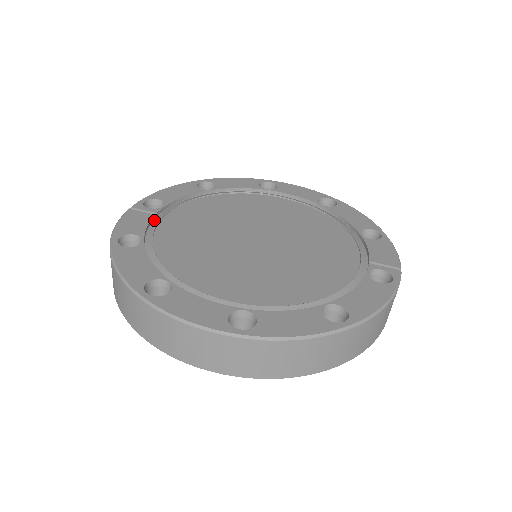
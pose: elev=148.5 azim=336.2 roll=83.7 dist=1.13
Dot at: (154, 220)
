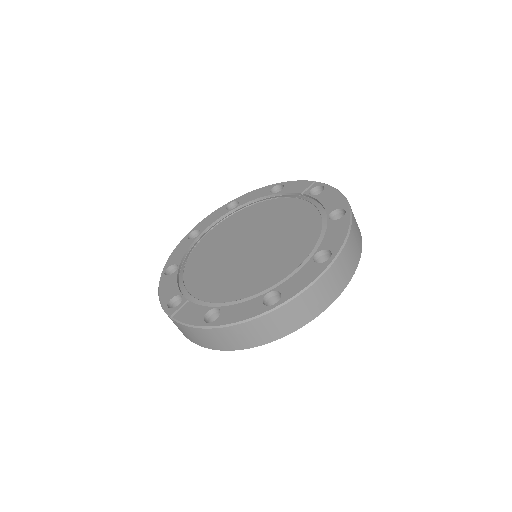
Dot at: (193, 303)
